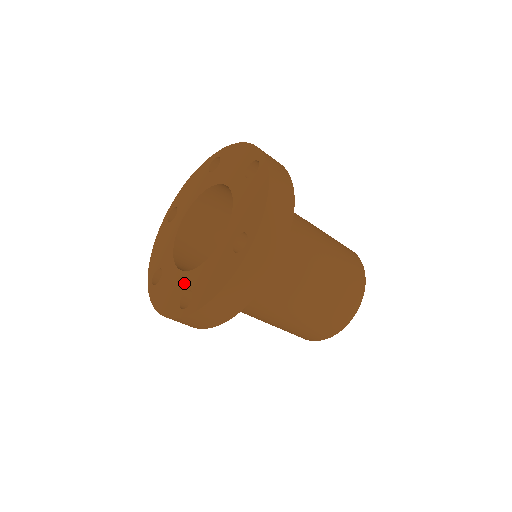
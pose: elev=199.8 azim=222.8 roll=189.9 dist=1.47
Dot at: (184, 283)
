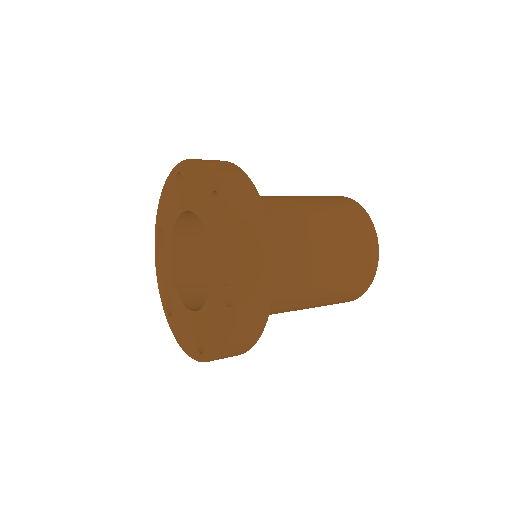
Dot at: (193, 324)
